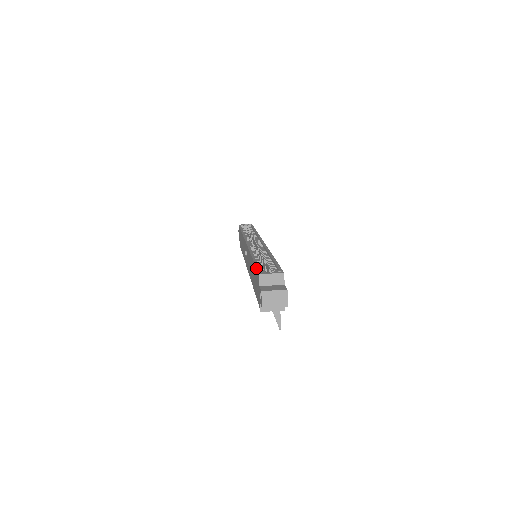
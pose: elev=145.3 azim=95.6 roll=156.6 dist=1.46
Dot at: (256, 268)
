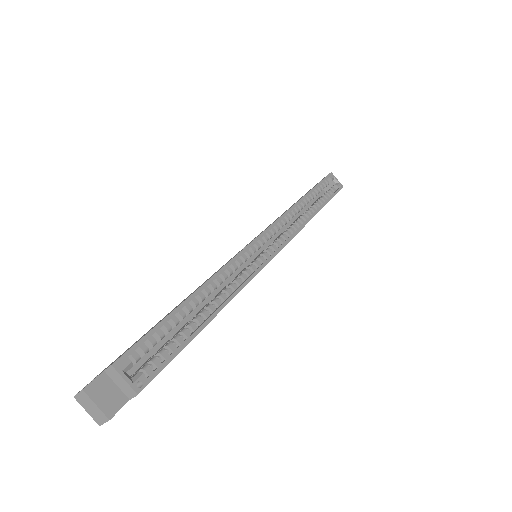
Dot at: (141, 338)
